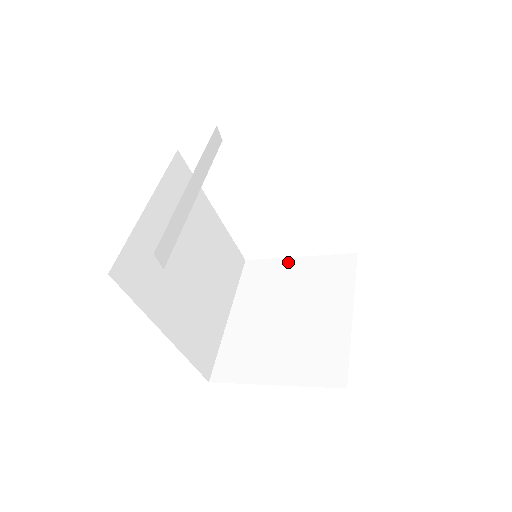
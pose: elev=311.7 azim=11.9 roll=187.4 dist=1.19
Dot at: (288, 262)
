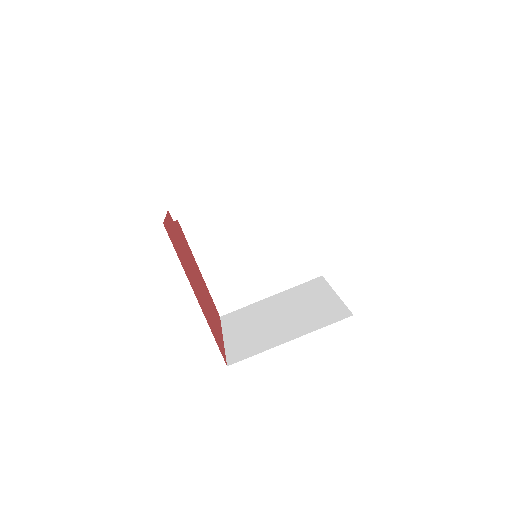
Dot at: (328, 292)
